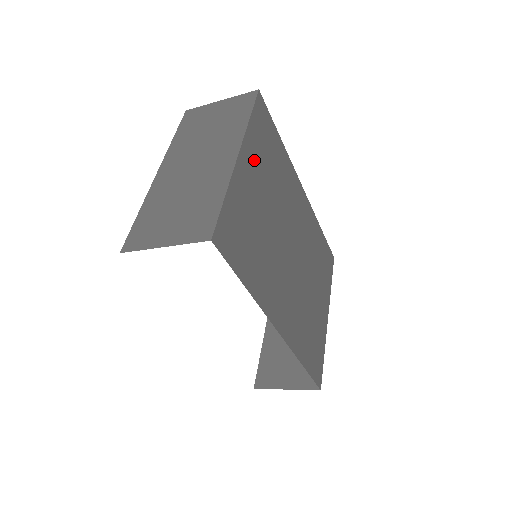
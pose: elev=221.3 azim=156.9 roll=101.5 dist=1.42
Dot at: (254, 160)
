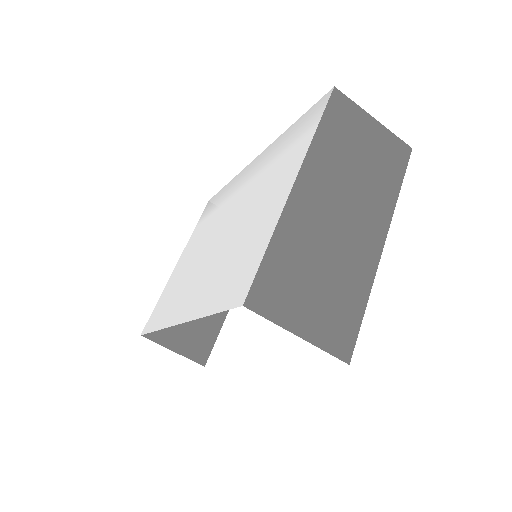
Dot at: occluded
